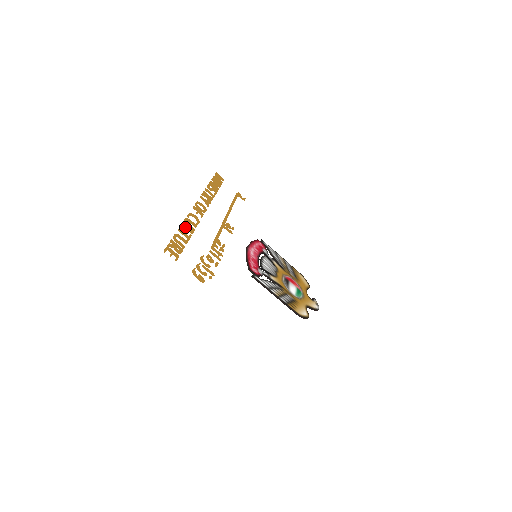
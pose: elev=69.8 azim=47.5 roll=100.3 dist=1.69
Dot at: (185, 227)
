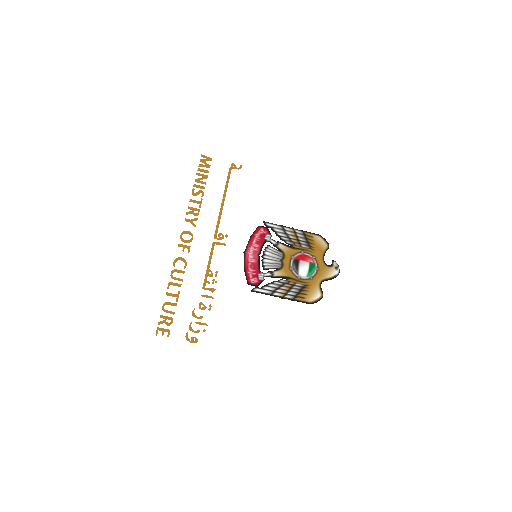
Dot at: occluded
